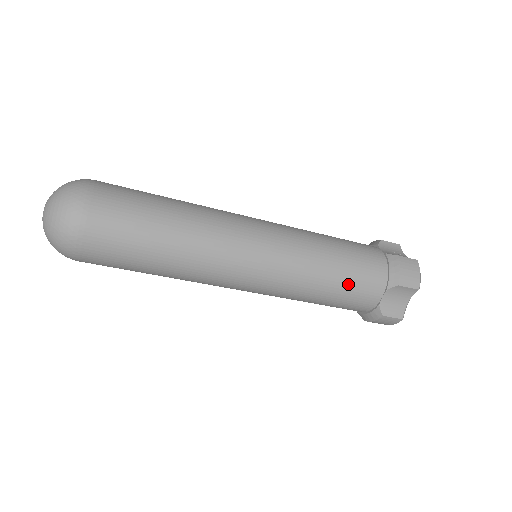
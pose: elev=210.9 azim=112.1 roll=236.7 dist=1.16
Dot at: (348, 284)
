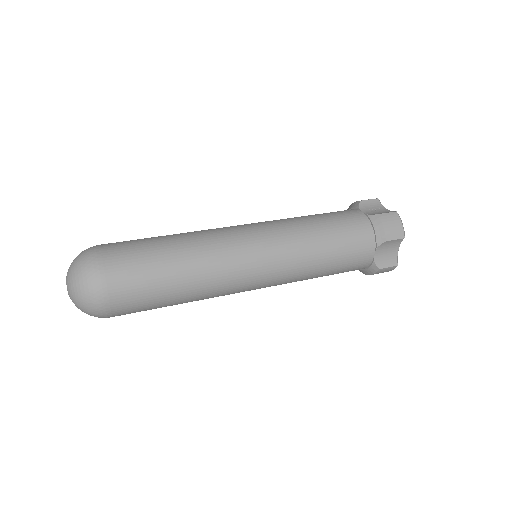
Dot at: (342, 255)
